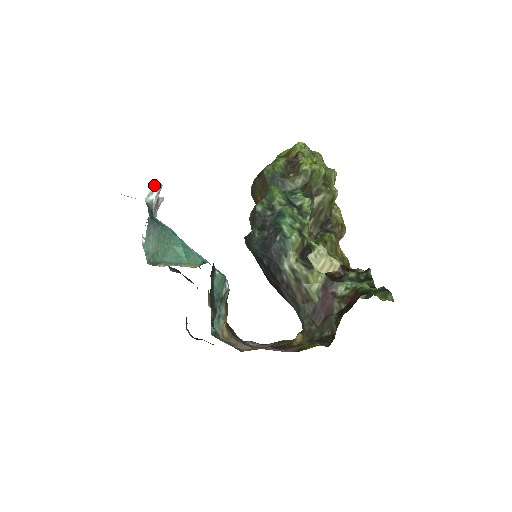
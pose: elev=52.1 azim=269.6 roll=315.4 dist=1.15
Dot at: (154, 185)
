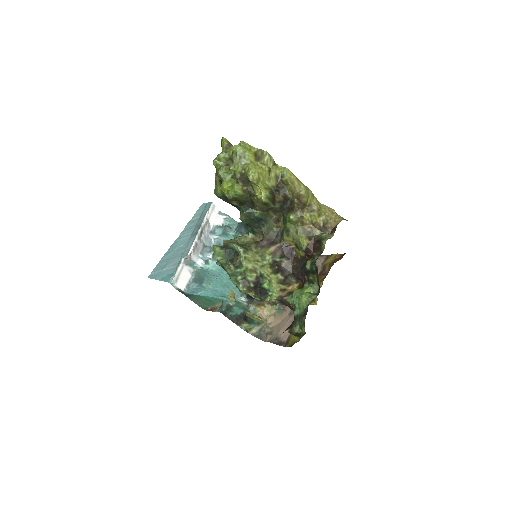
Dot at: occluded
